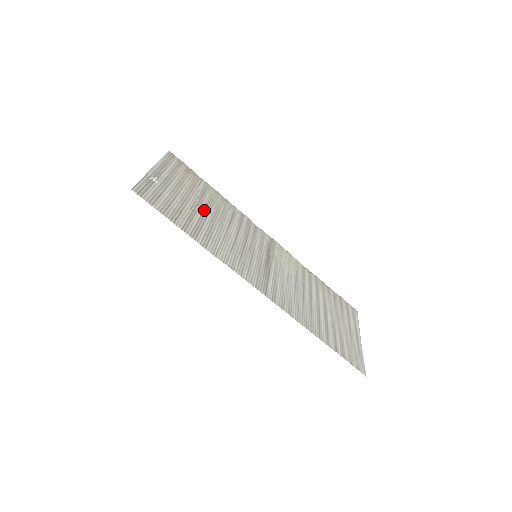
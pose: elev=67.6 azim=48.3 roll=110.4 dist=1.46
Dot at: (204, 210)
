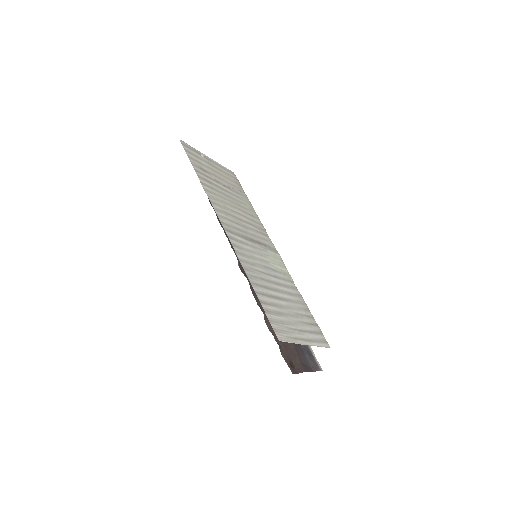
Dot at: (226, 190)
